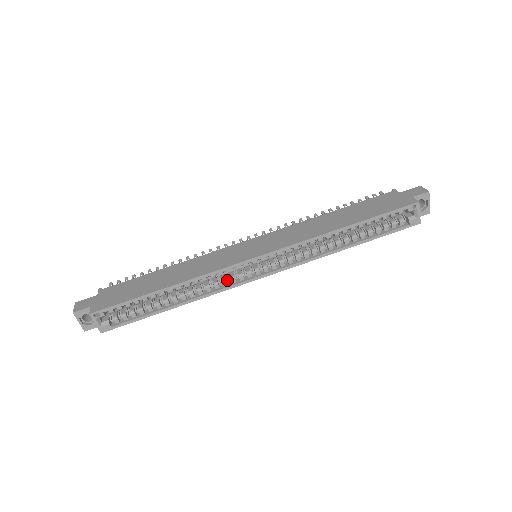
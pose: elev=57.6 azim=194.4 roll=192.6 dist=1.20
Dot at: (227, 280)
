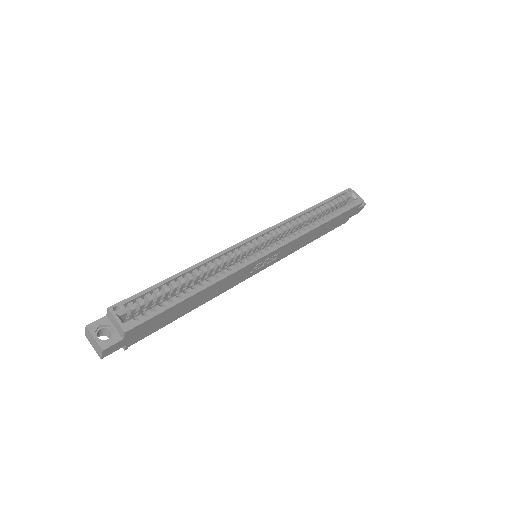
Dot at: (240, 264)
